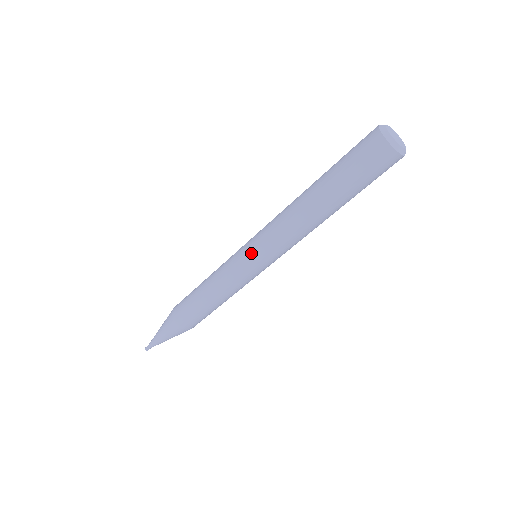
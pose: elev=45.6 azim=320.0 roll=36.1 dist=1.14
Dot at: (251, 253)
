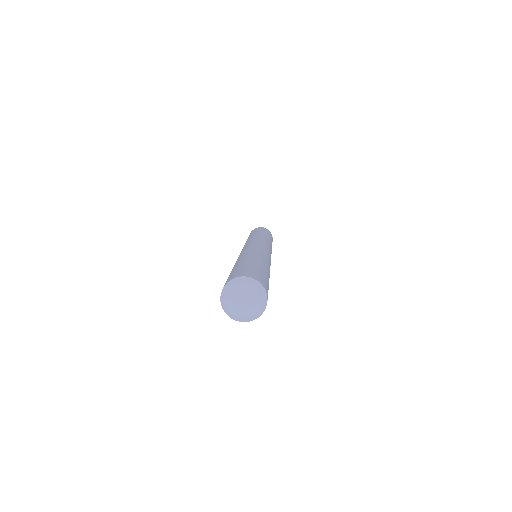
Dot at: occluded
